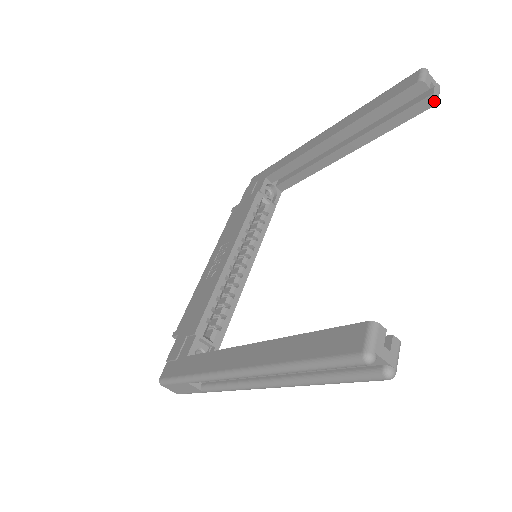
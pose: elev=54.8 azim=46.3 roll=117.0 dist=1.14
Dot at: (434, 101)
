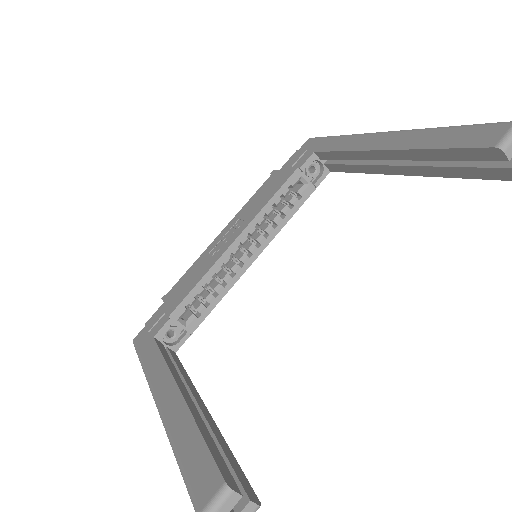
Dot at: out of frame
